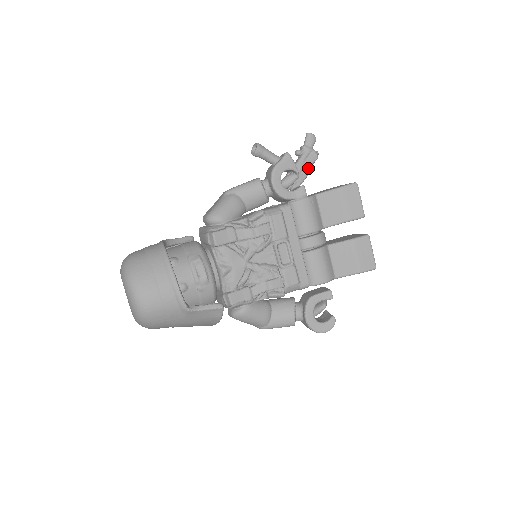
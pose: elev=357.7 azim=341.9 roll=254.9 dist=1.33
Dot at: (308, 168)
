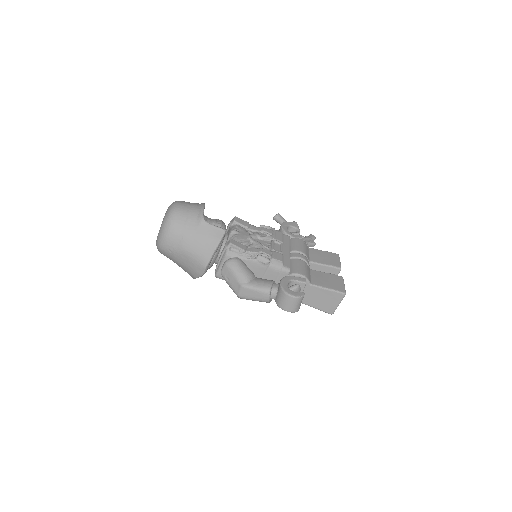
Dot at: (307, 243)
